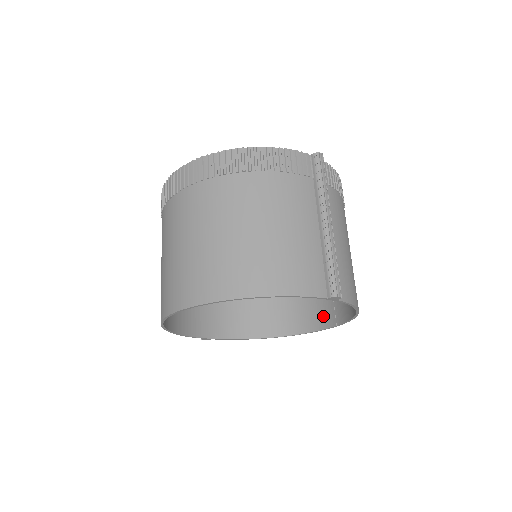
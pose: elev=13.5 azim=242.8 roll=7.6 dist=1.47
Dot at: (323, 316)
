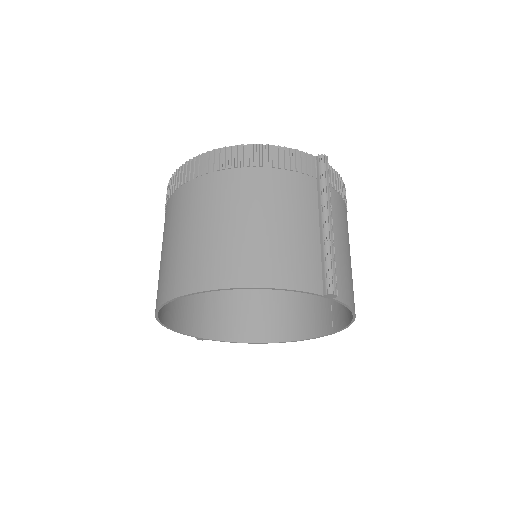
Dot at: (320, 323)
